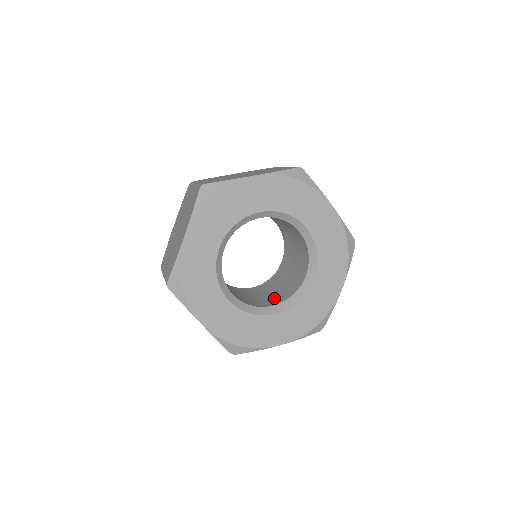
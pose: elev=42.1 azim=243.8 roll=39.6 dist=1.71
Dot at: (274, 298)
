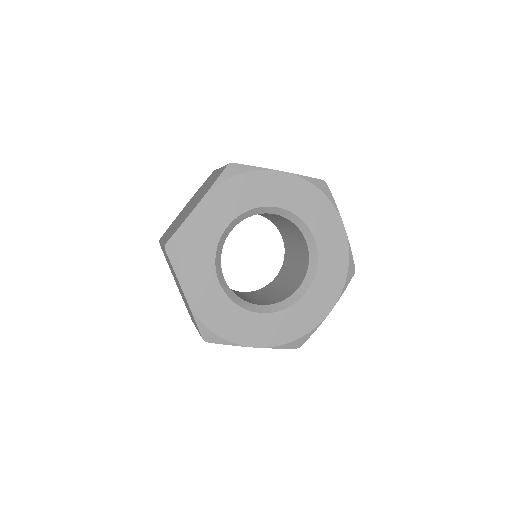
Dot at: (261, 301)
